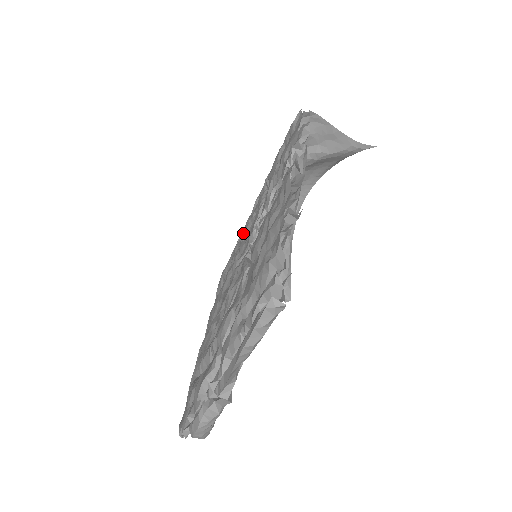
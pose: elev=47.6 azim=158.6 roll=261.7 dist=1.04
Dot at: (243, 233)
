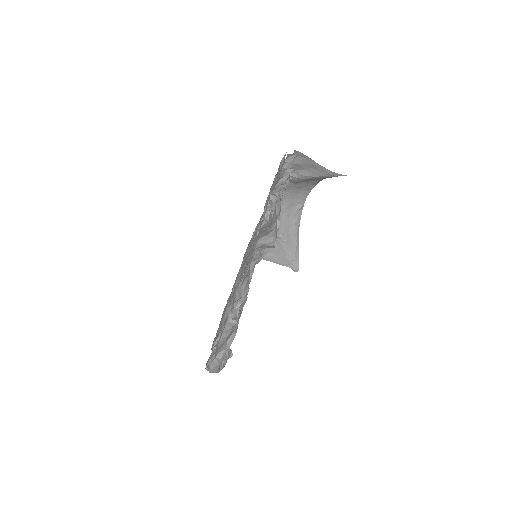
Dot at: occluded
